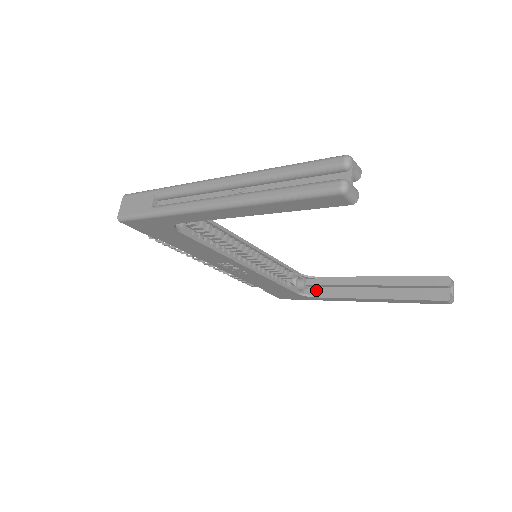
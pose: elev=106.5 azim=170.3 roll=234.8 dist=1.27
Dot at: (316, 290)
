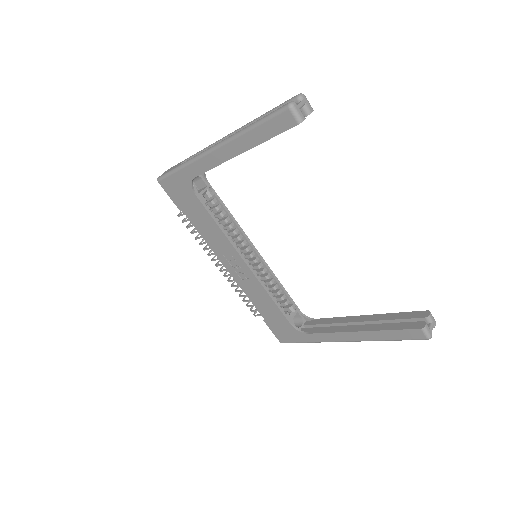
Dot at: (311, 328)
